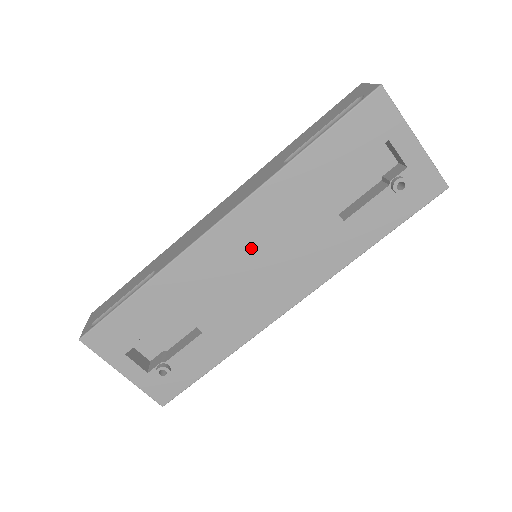
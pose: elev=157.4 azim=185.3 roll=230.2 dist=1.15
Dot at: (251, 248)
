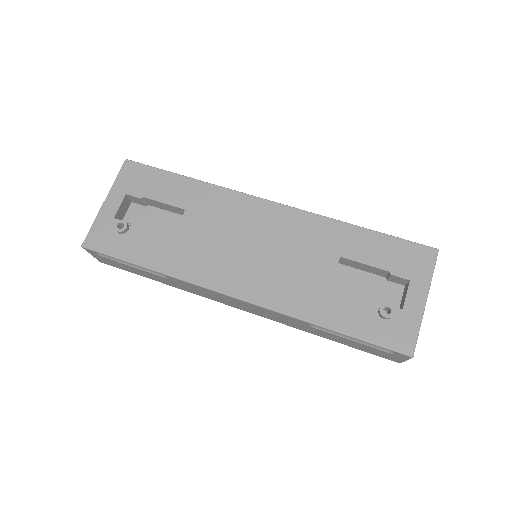
Dot at: (266, 234)
